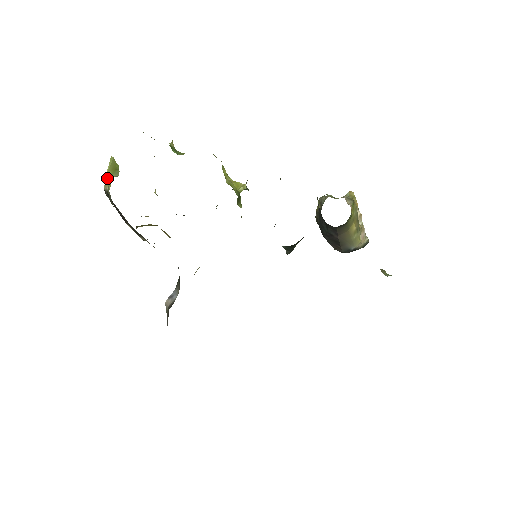
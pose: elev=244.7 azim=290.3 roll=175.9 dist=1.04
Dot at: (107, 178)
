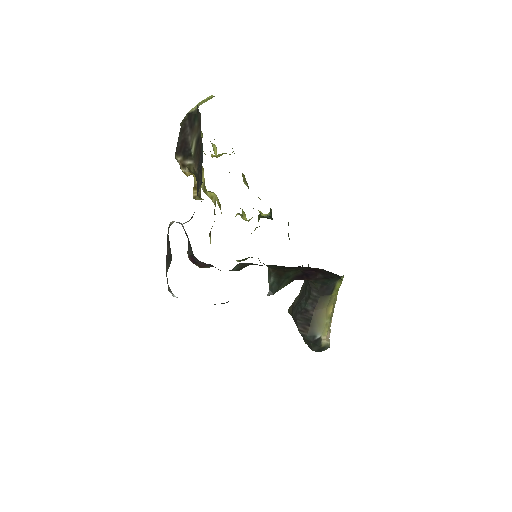
Dot at: (200, 103)
